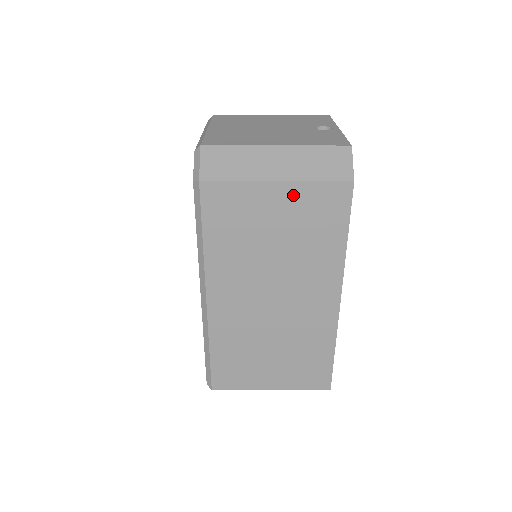
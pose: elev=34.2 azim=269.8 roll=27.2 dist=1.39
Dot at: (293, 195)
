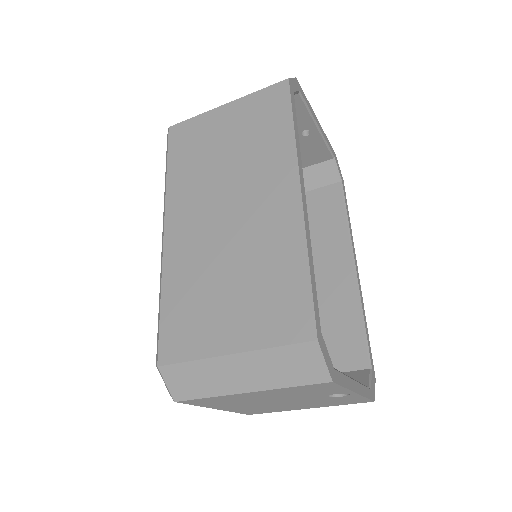
Dot at: (239, 109)
